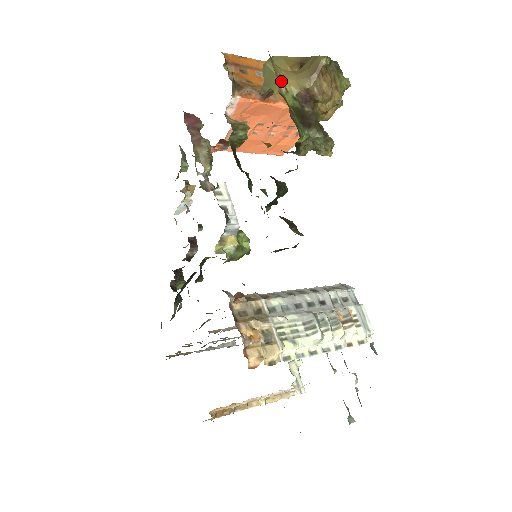
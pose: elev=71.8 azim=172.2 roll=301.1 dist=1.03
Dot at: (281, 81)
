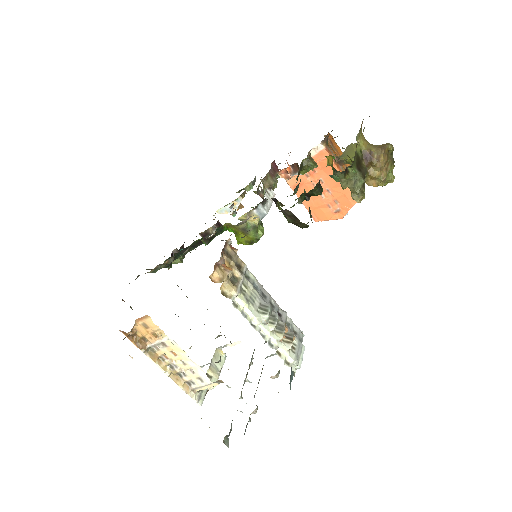
Dot at: (360, 137)
